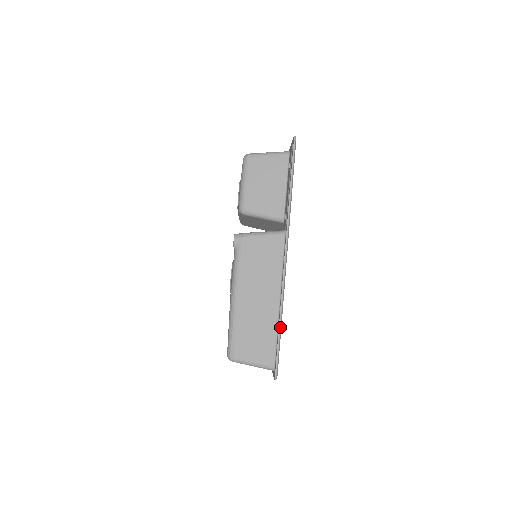
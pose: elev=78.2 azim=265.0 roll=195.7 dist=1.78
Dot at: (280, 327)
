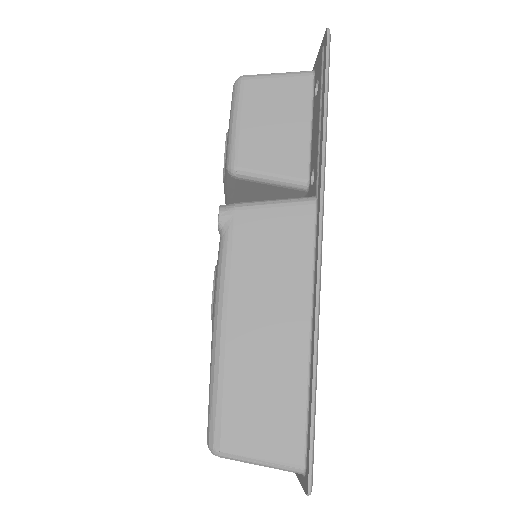
Dot at: (315, 383)
